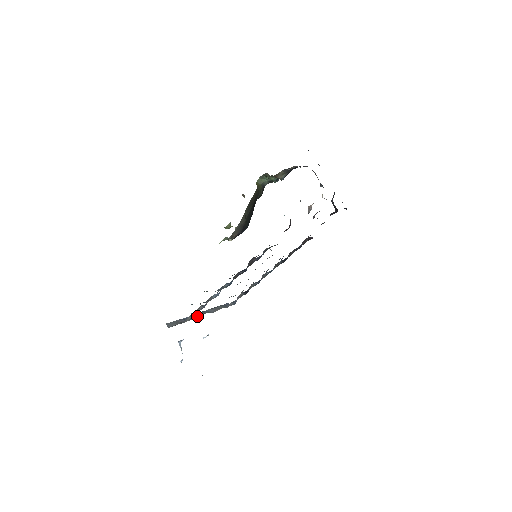
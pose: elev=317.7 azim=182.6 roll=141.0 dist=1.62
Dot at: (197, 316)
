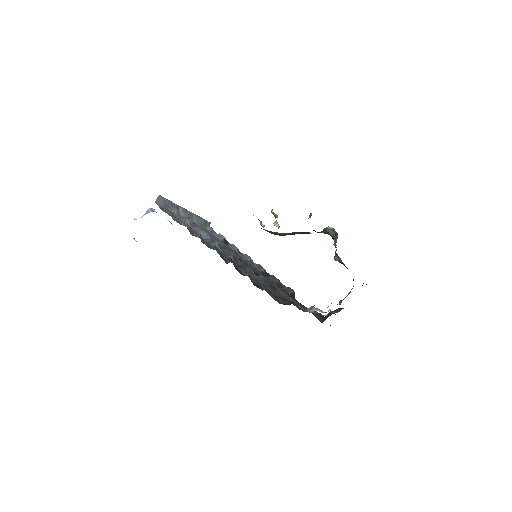
Dot at: (182, 213)
